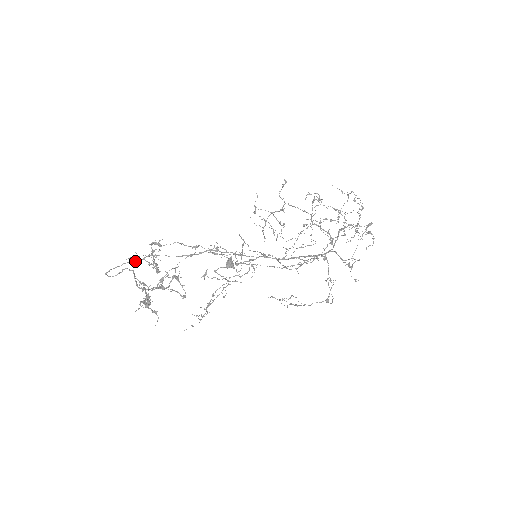
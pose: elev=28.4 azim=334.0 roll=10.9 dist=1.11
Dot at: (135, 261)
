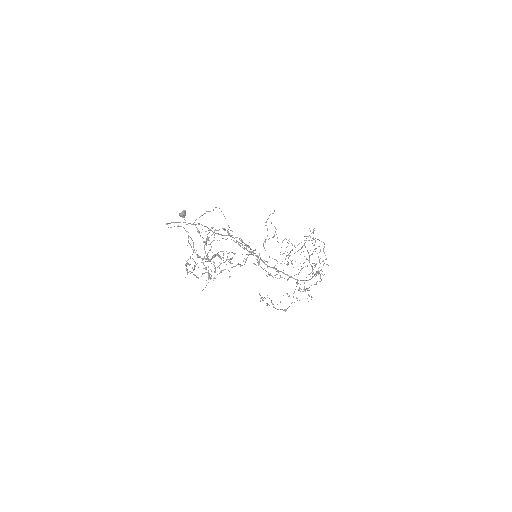
Dot at: (189, 223)
